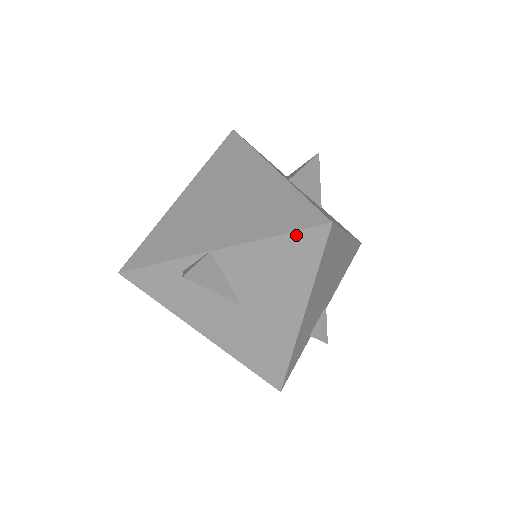
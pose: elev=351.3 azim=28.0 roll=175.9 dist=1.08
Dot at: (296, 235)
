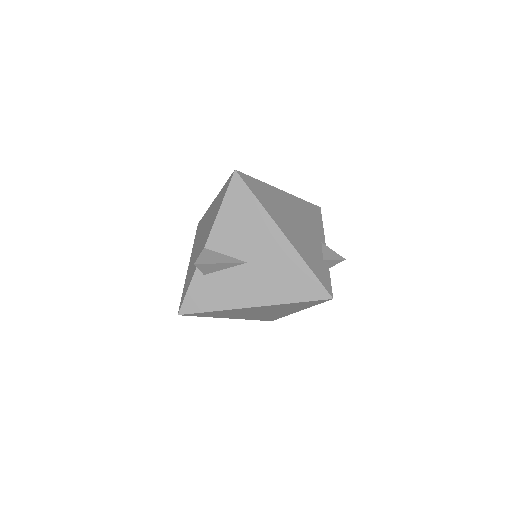
Dot at: (228, 194)
